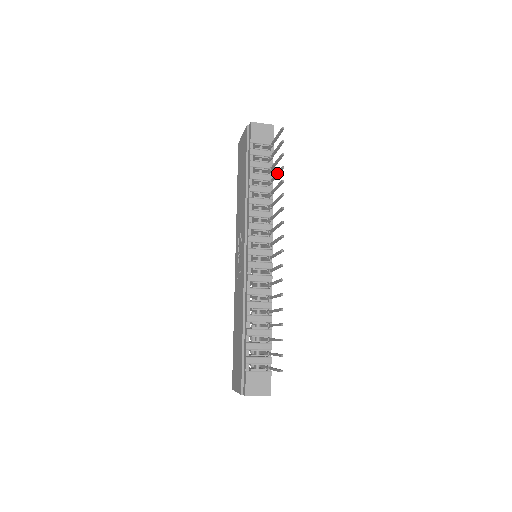
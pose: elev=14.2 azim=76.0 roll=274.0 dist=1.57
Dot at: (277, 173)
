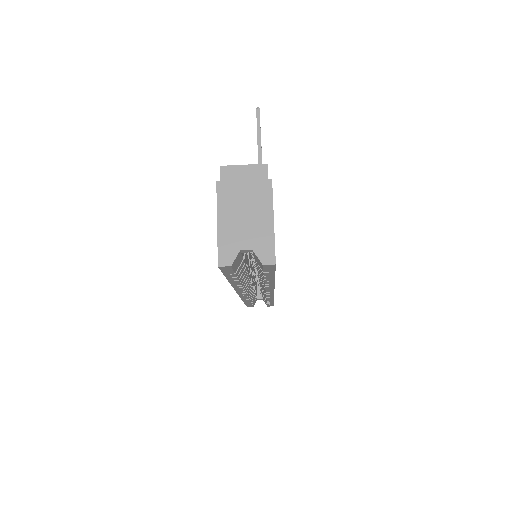
Dot at: occluded
